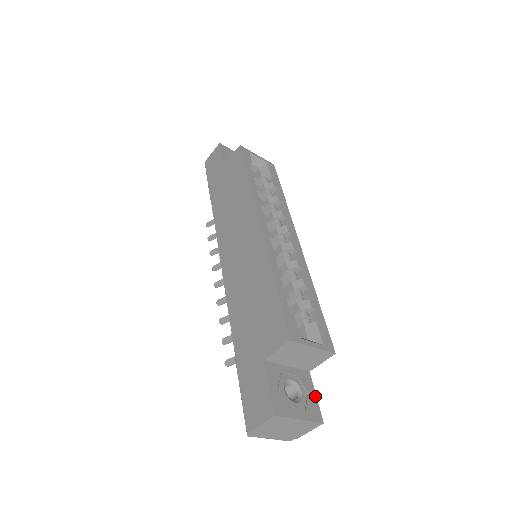
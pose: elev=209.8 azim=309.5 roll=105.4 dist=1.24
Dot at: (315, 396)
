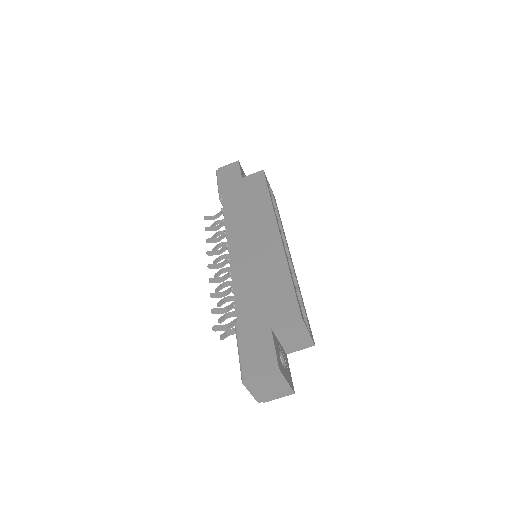
Dot at: (290, 372)
